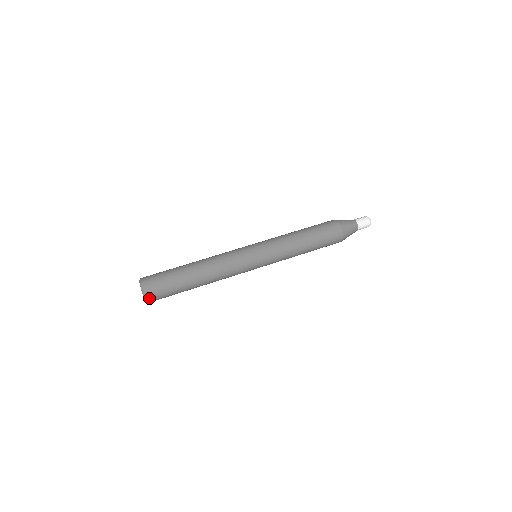
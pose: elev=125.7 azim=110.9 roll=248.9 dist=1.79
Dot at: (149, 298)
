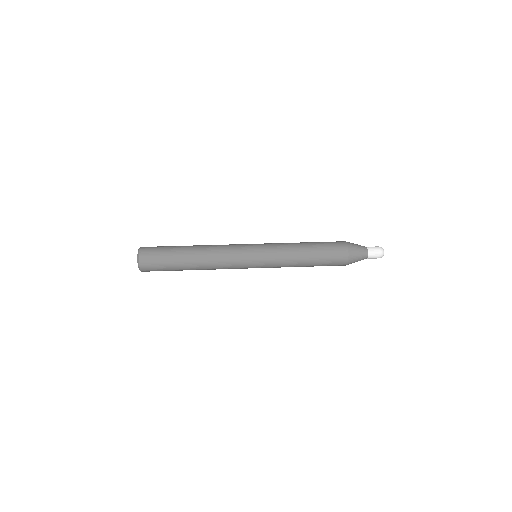
Dot at: (143, 269)
